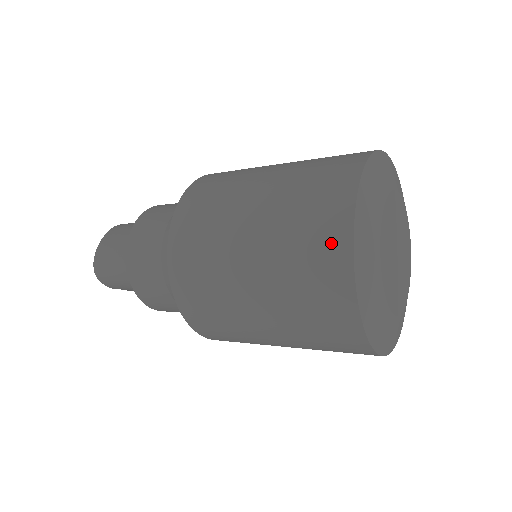
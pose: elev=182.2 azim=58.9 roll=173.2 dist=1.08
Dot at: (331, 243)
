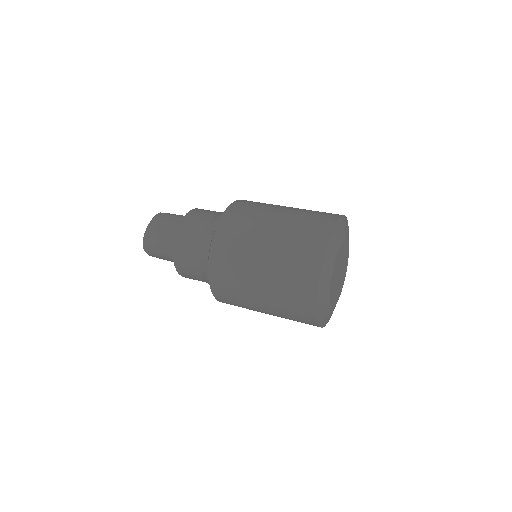
Dot at: (309, 271)
